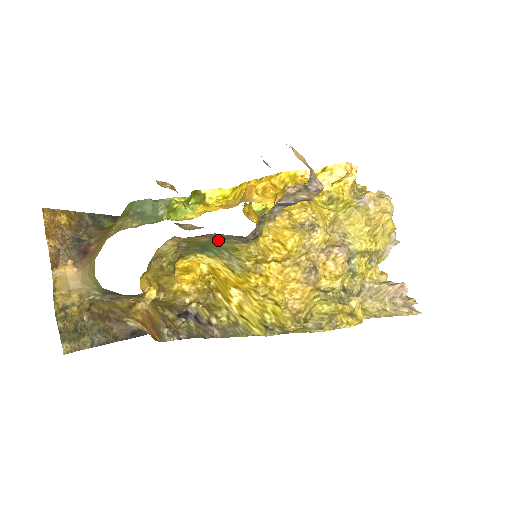
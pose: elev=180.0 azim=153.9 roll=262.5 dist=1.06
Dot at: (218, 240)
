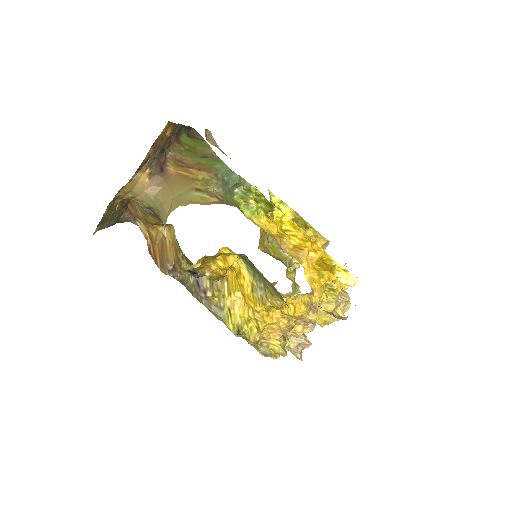
Dot at: (270, 285)
